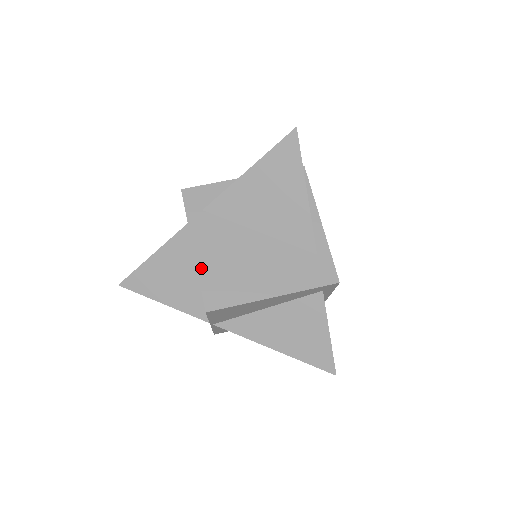
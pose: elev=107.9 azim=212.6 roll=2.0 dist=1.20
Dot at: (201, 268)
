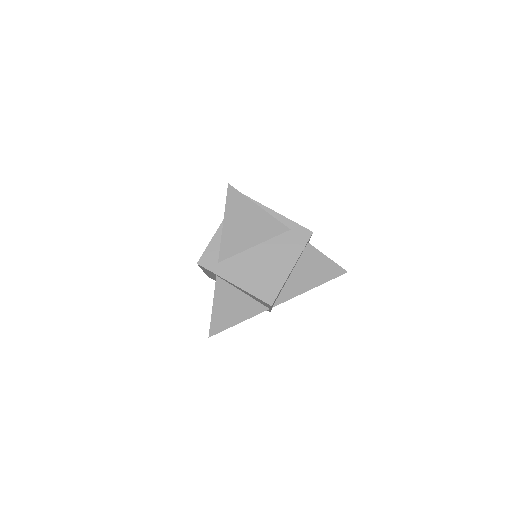
Dot at: (248, 289)
